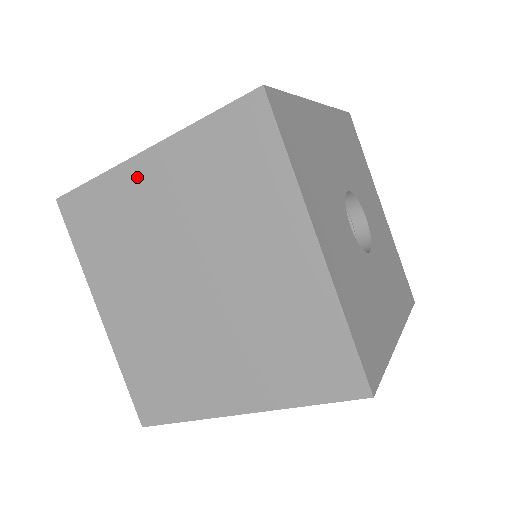
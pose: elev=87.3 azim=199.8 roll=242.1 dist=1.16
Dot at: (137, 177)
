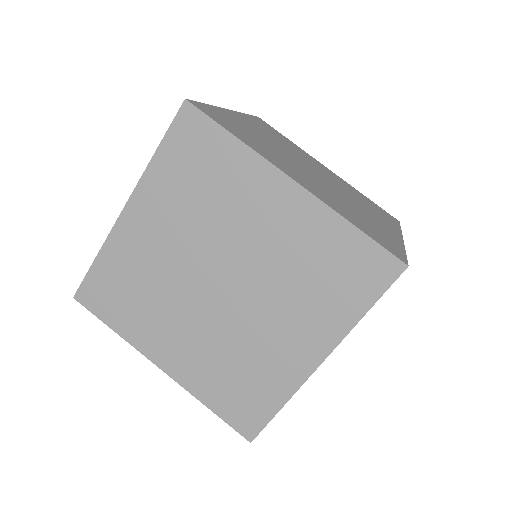
Dot at: (268, 185)
